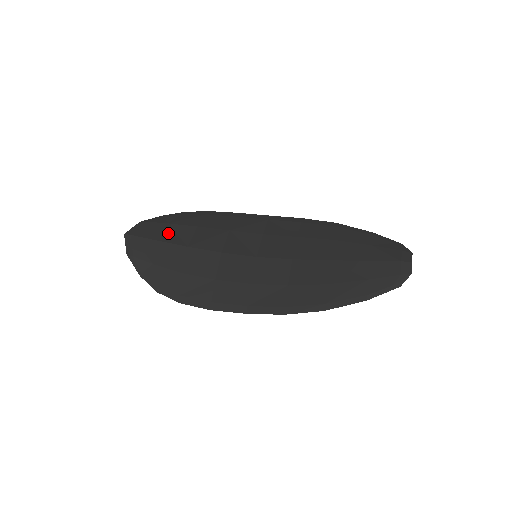
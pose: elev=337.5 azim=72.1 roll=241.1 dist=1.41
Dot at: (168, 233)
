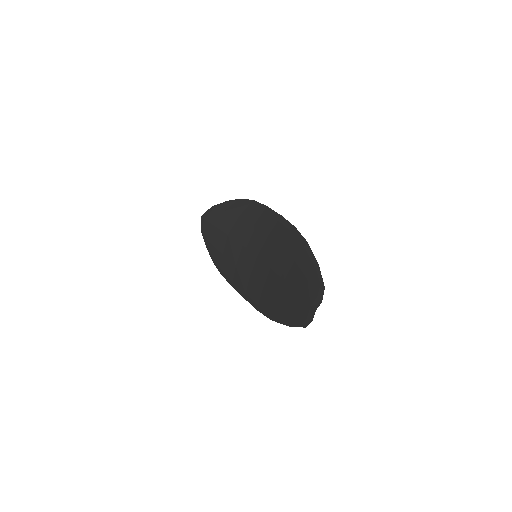
Dot at: (222, 220)
